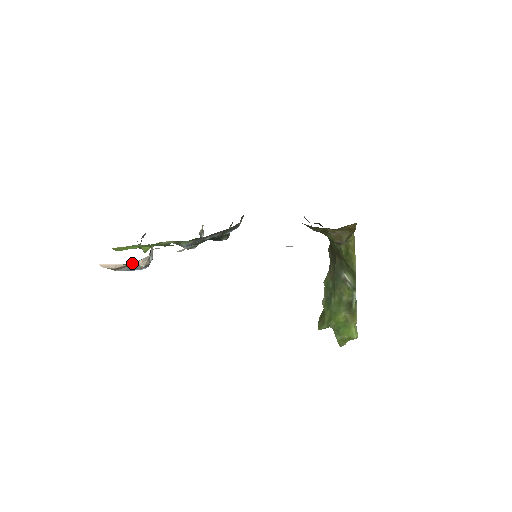
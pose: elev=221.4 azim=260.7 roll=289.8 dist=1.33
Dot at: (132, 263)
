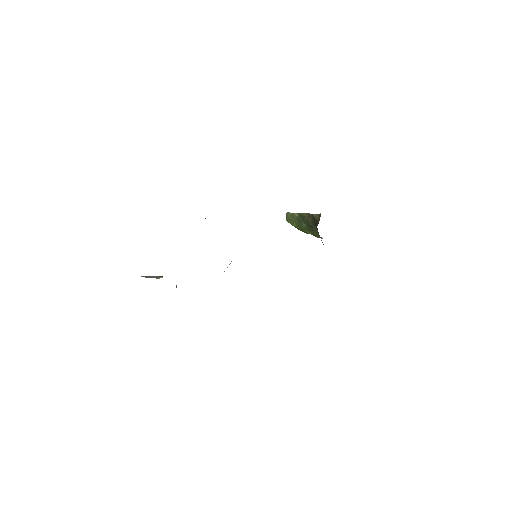
Dot at: occluded
